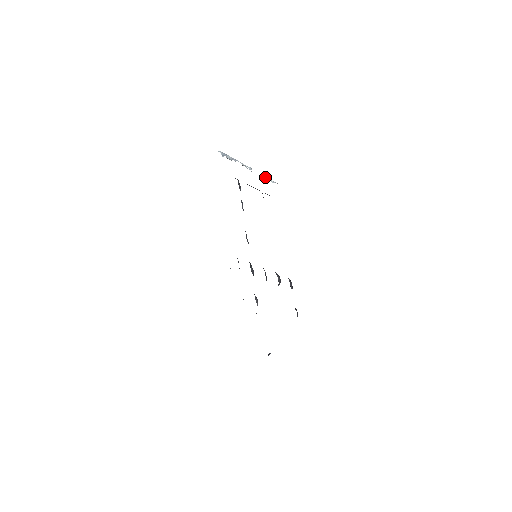
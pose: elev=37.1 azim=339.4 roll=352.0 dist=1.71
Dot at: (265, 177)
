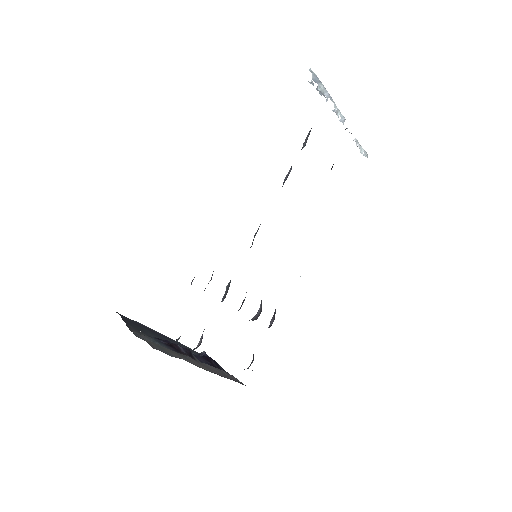
Dot at: (356, 140)
